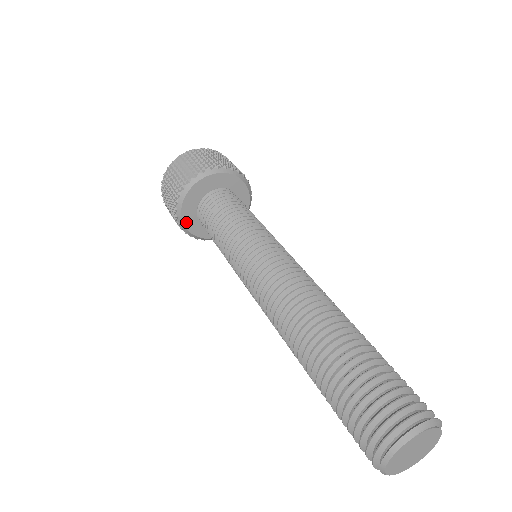
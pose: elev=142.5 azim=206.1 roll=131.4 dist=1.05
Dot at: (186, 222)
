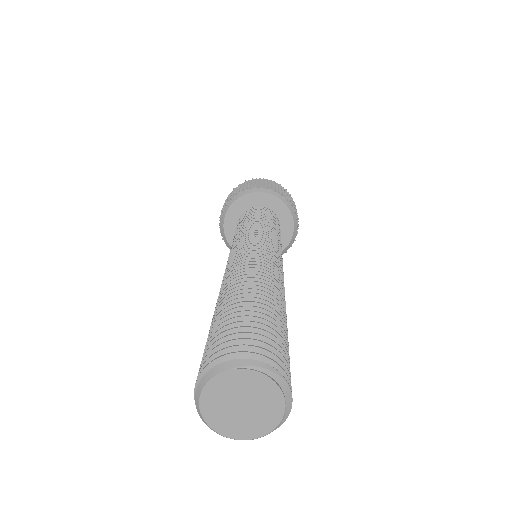
Dot at: (227, 232)
